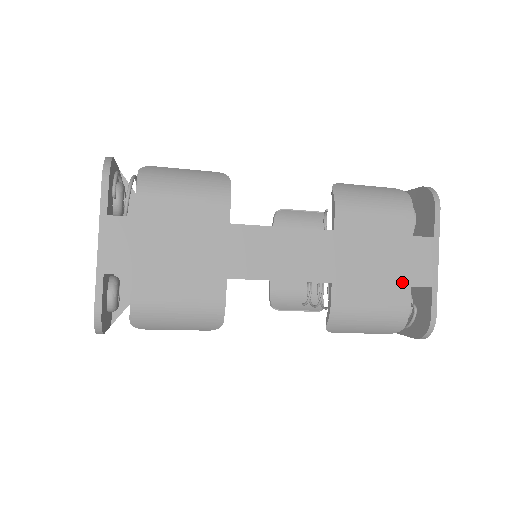
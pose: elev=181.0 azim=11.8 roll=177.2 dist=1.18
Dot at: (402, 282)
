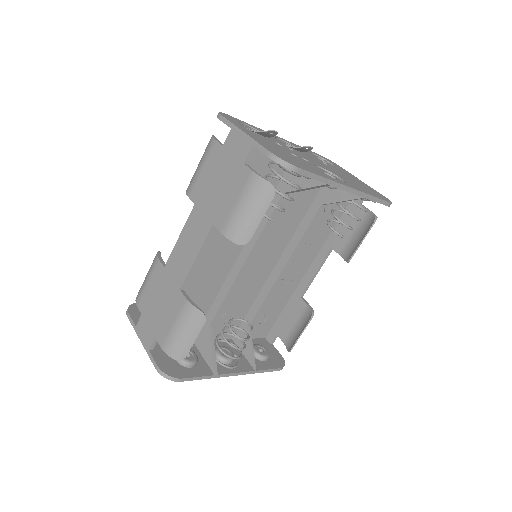
Dot at: (238, 170)
